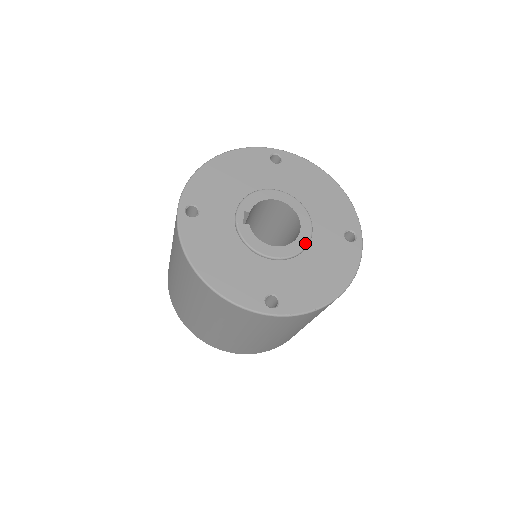
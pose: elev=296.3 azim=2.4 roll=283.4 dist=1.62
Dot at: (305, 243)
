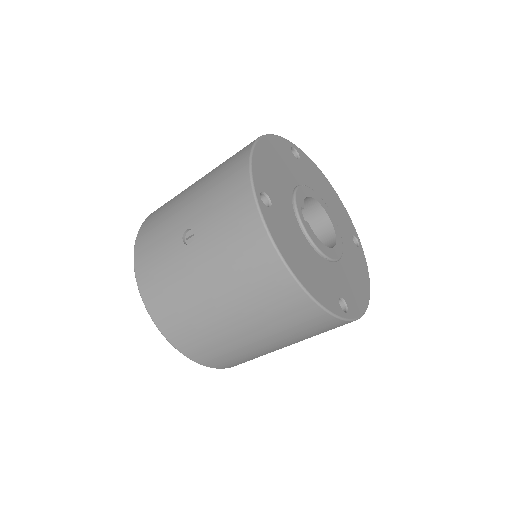
Dot at: (342, 246)
